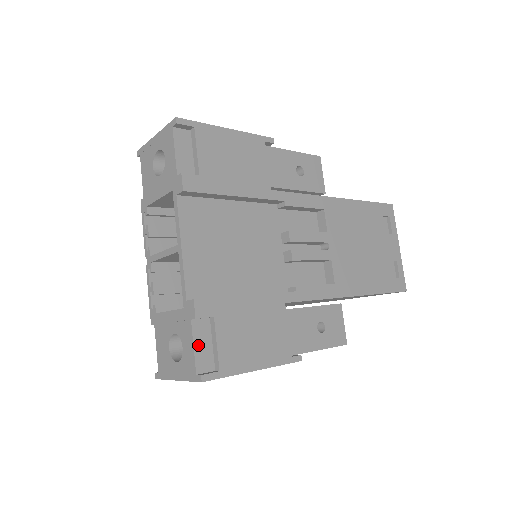
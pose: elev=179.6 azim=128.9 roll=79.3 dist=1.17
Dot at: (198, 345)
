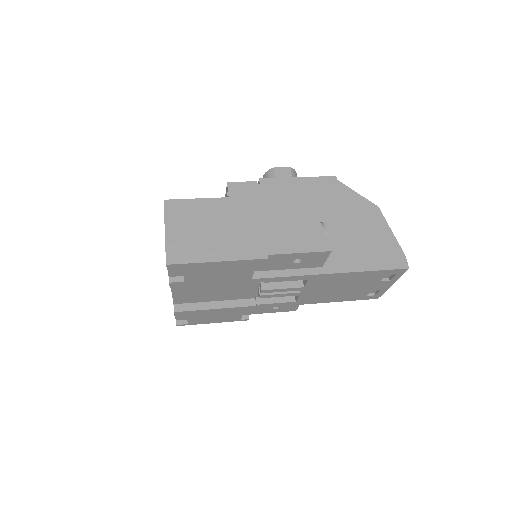
Dot at: occluded
